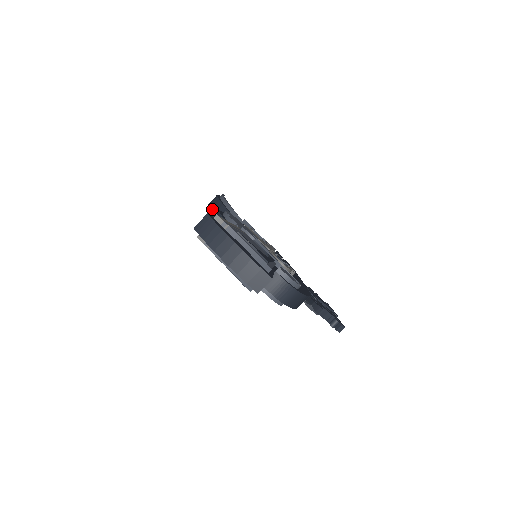
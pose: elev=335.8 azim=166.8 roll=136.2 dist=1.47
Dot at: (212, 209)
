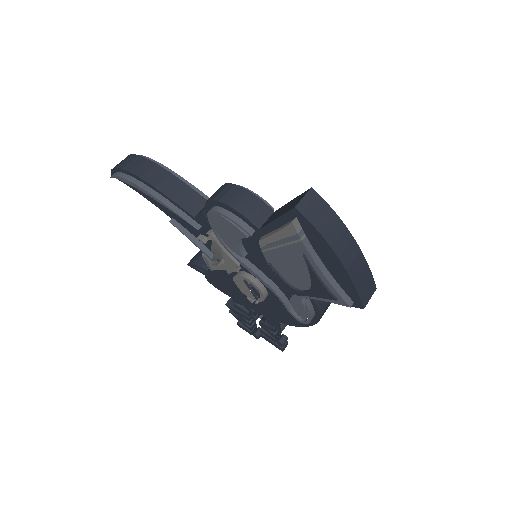
Dot at: (147, 176)
